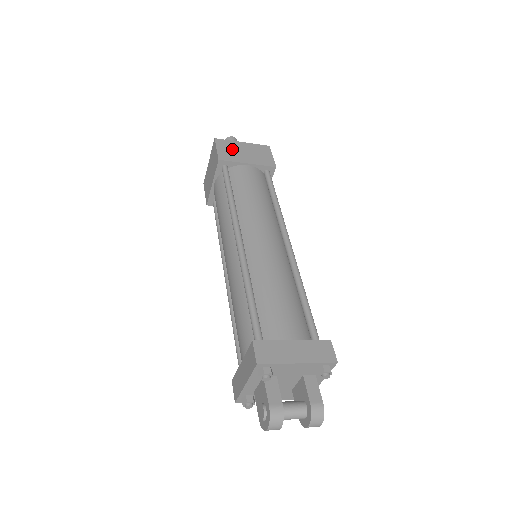
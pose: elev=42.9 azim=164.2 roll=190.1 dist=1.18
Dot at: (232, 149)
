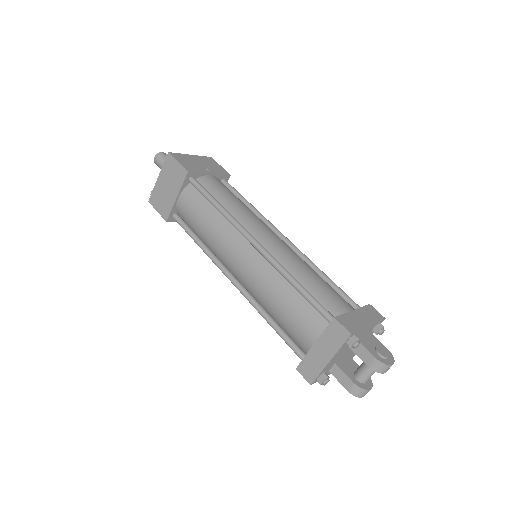
Dot at: (161, 197)
